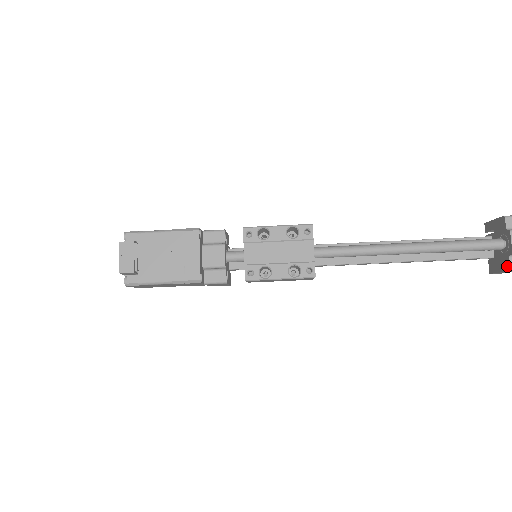
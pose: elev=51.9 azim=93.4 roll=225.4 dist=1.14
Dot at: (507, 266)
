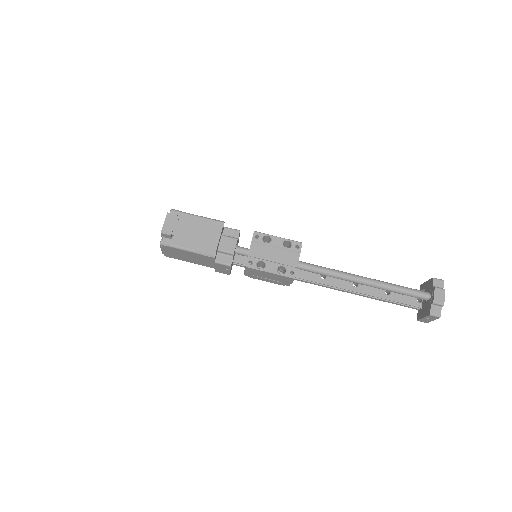
Dot at: (428, 312)
